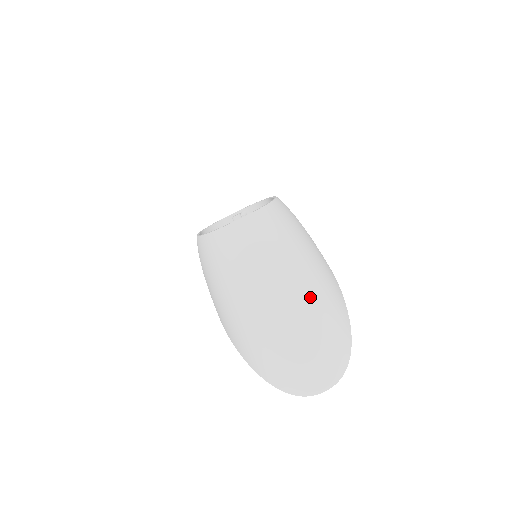
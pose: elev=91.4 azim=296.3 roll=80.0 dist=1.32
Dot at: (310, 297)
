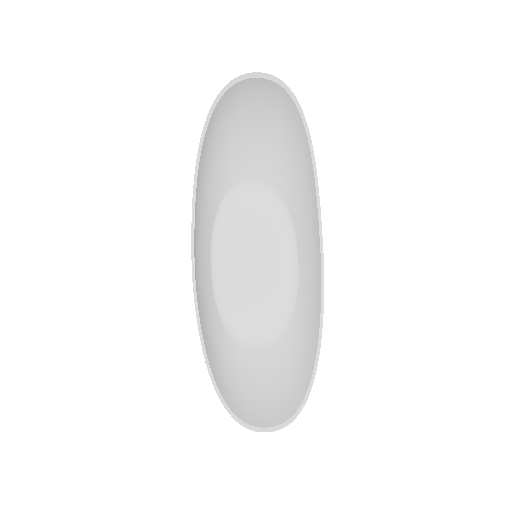
Dot at: (277, 128)
